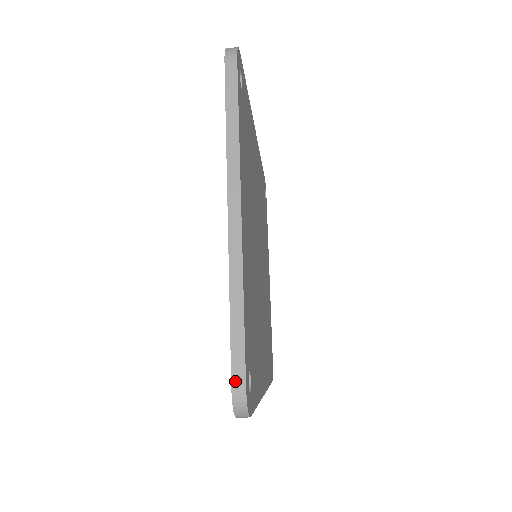
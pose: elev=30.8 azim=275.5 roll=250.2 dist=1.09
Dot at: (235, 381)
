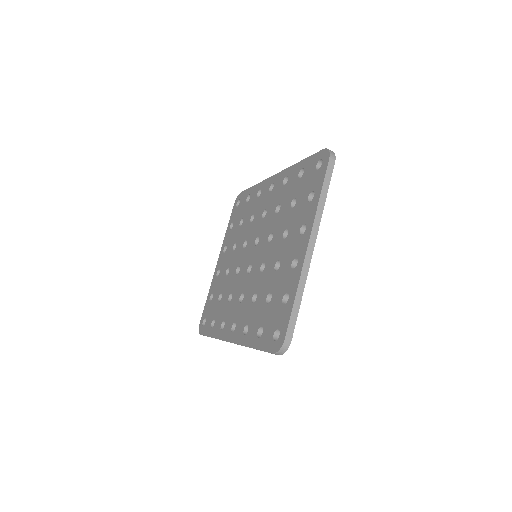
Dot at: (288, 335)
